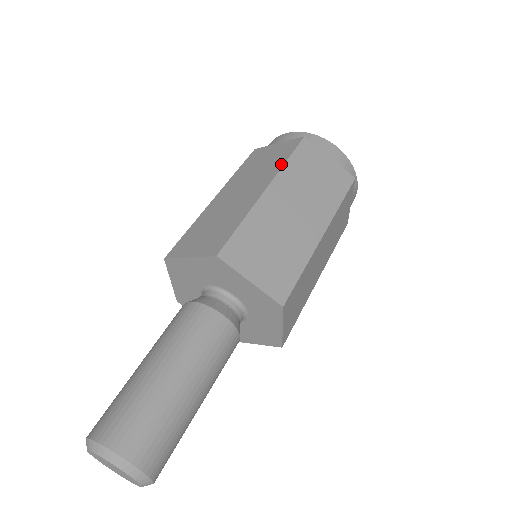
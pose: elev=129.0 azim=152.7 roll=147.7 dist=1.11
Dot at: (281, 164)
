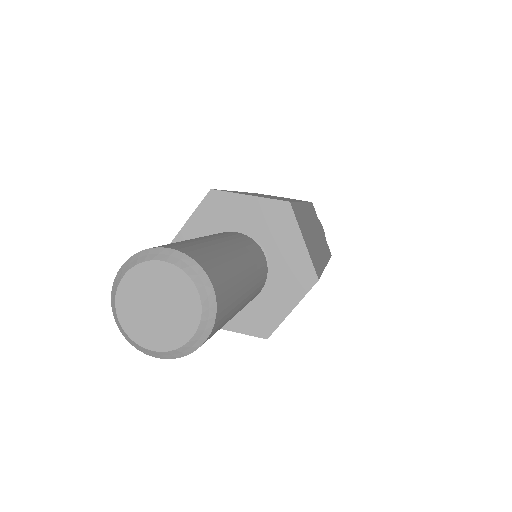
Dot at: occluded
